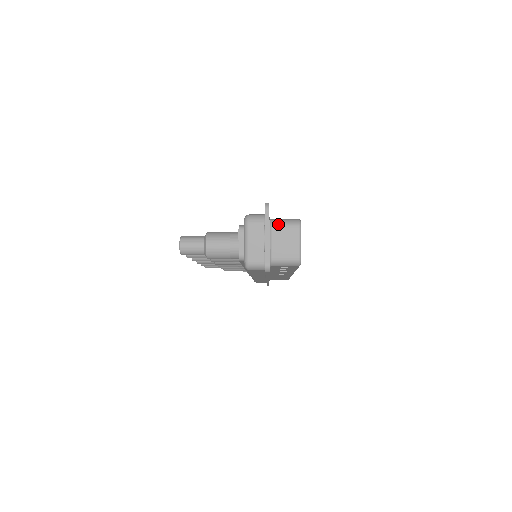
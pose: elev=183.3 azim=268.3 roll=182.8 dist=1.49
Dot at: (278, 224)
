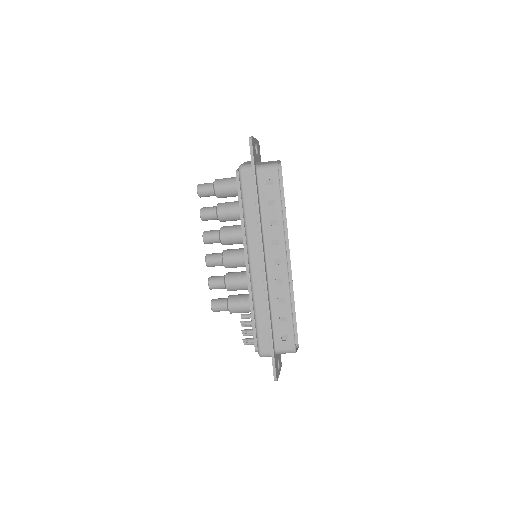
Dot at: occluded
